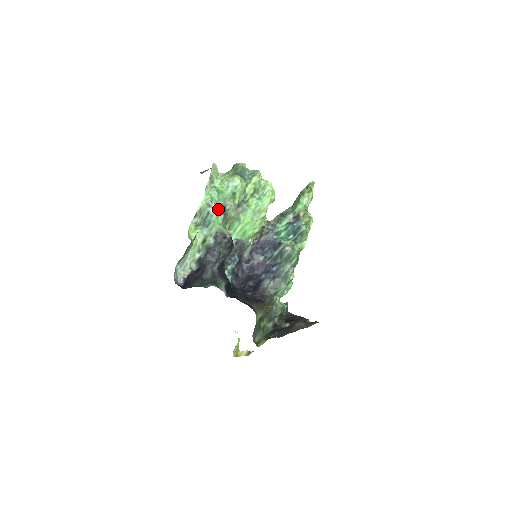
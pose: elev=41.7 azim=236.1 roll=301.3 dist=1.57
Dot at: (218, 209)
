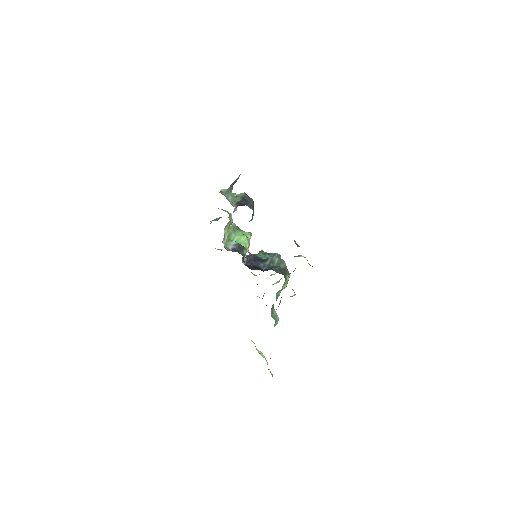
Dot at: occluded
